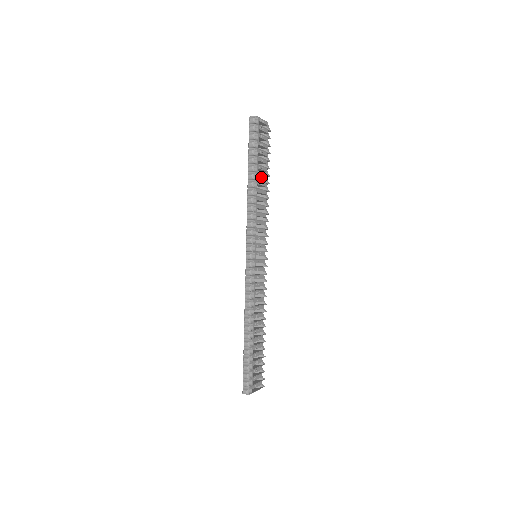
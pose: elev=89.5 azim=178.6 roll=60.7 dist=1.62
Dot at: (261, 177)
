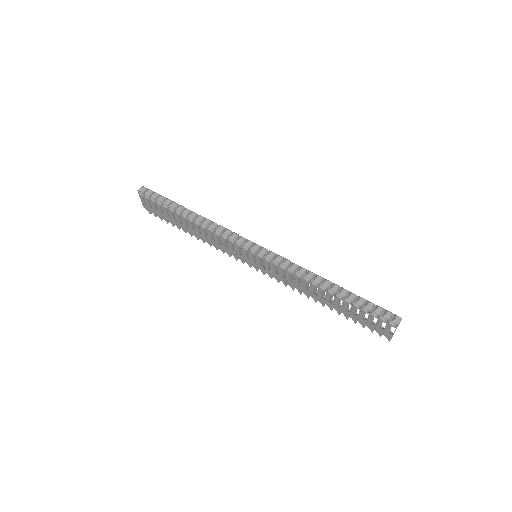
Dot at: occluded
